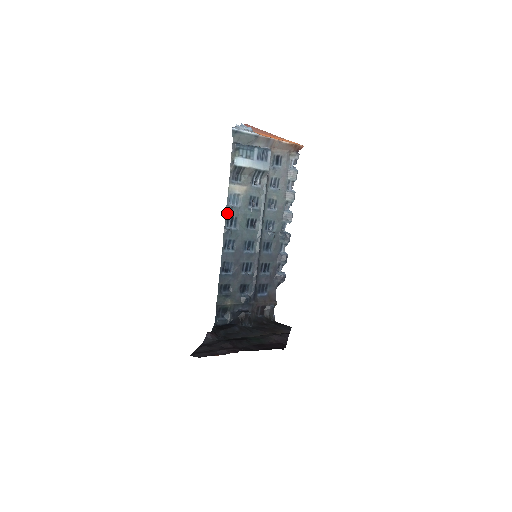
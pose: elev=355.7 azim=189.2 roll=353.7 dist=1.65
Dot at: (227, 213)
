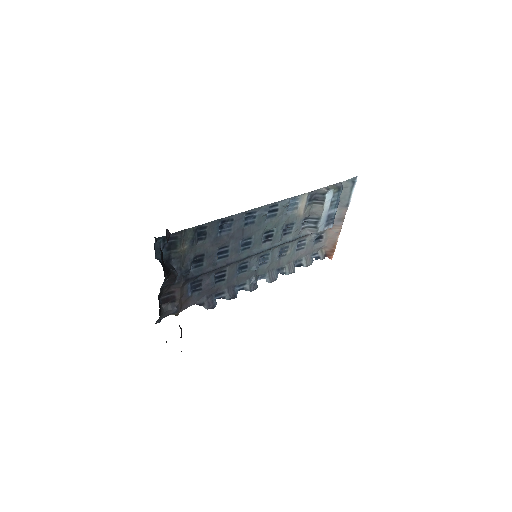
Dot at: (282, 201)
